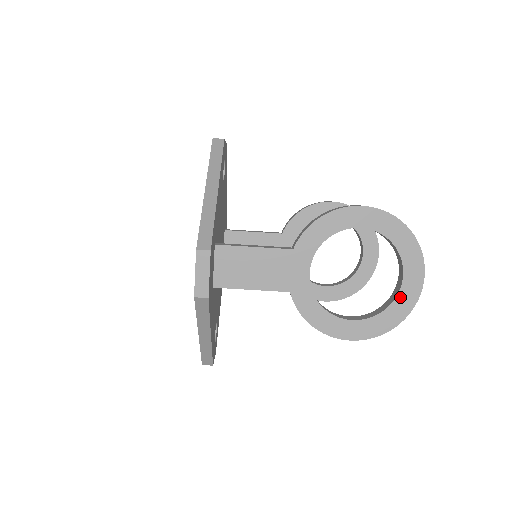
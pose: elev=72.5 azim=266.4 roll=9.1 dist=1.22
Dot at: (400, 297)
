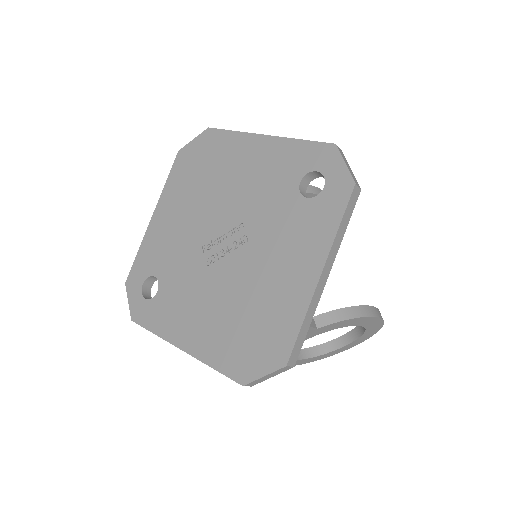
Dot at: (328, 354)
